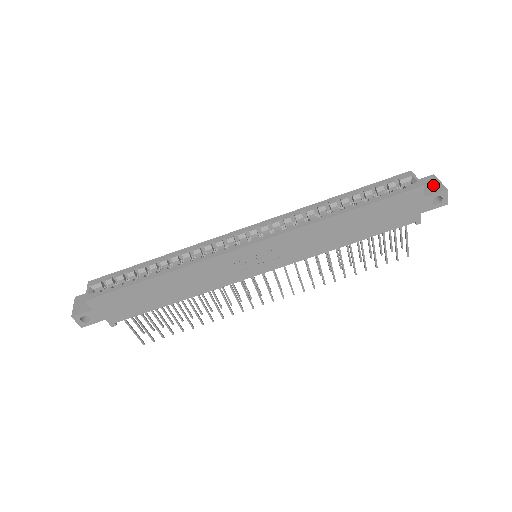
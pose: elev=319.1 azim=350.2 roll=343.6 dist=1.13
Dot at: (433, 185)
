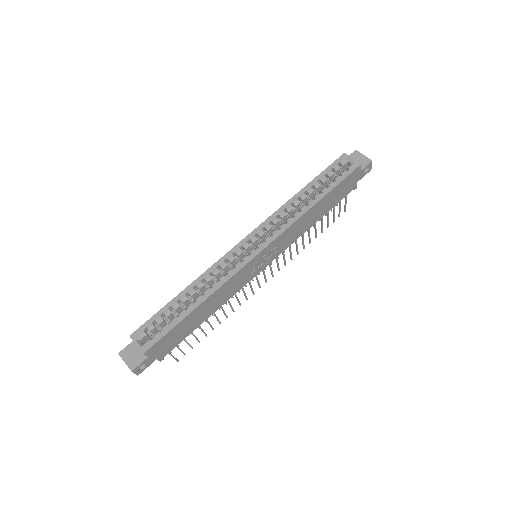
Dot at: (361, 159)
